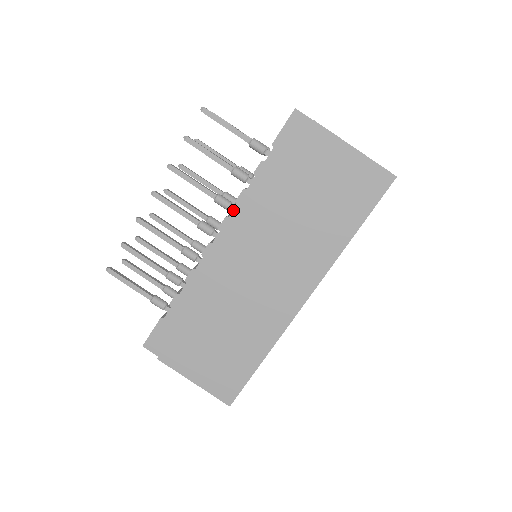
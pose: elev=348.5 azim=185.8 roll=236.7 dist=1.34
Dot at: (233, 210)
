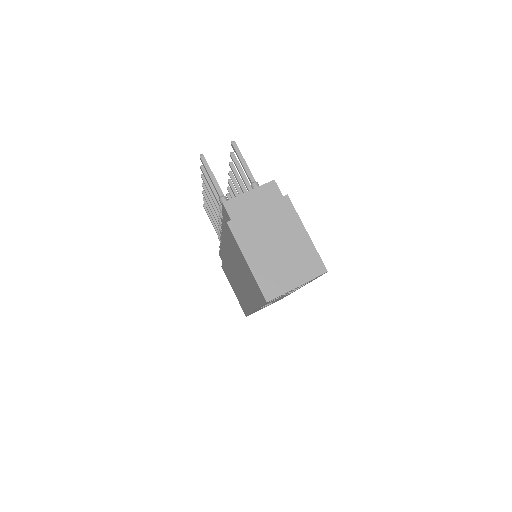
Dot at: occluded
